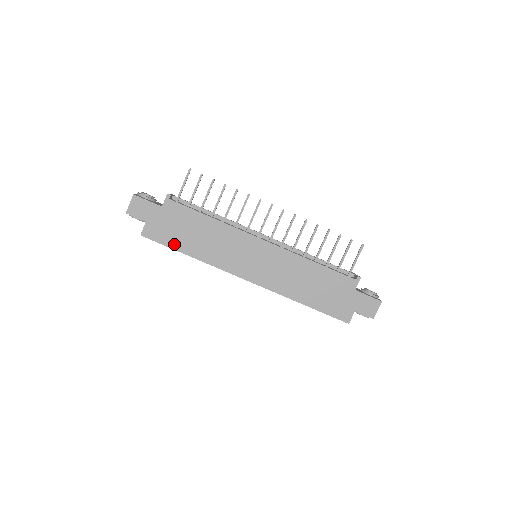
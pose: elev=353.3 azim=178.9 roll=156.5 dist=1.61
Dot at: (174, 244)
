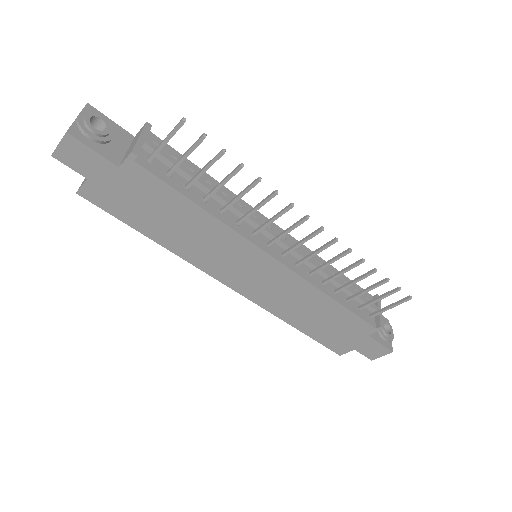
Dot at: (132, 221)
